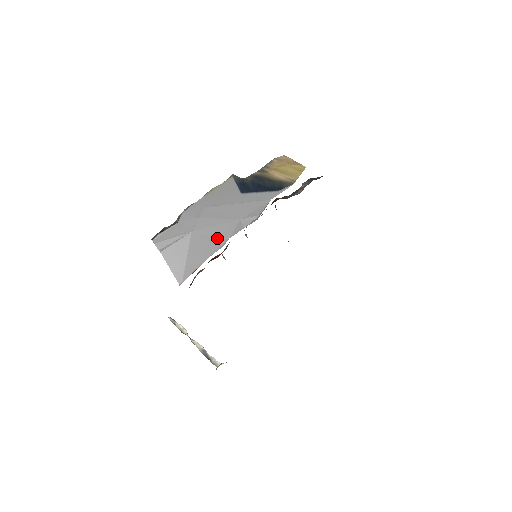
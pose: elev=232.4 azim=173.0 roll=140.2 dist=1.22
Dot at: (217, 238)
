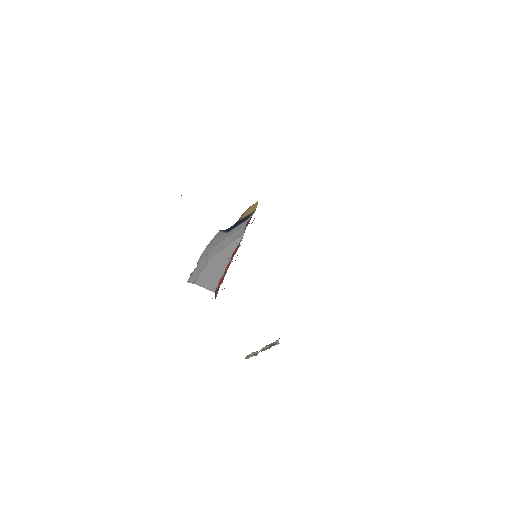
Dot at: (224, 258)
